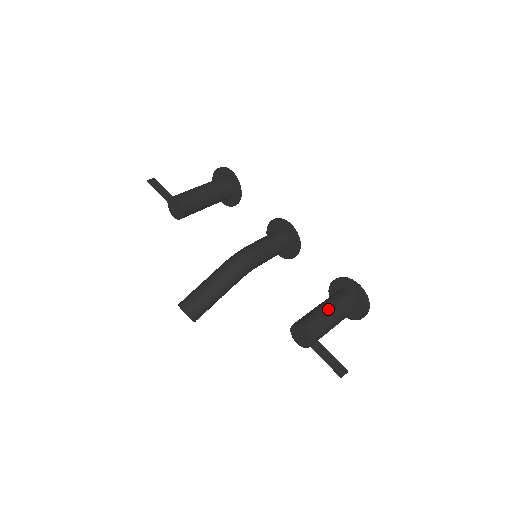
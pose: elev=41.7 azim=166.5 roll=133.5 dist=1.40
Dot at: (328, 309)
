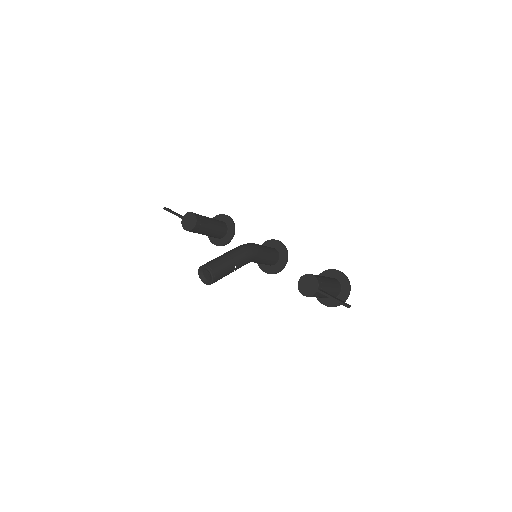
Dot at: (324, 276)
